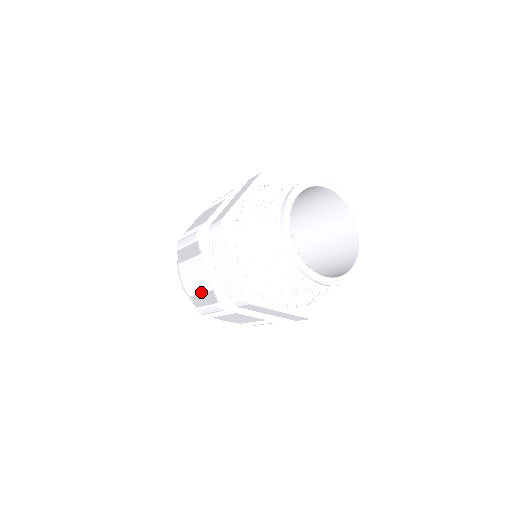
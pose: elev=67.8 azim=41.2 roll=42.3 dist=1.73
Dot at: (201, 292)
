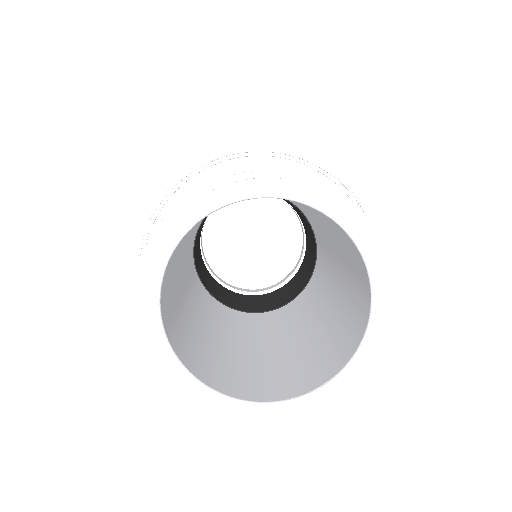
Dot at: occluded
